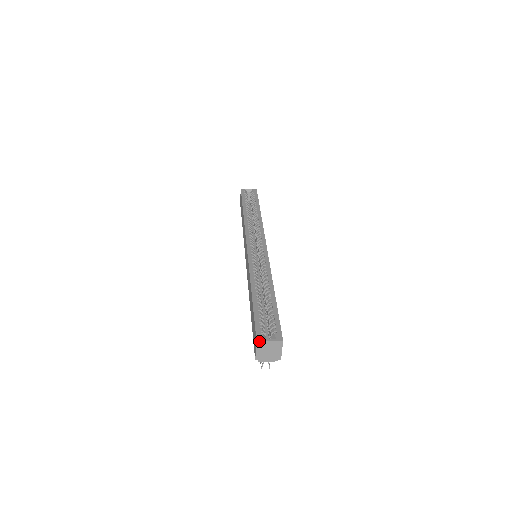
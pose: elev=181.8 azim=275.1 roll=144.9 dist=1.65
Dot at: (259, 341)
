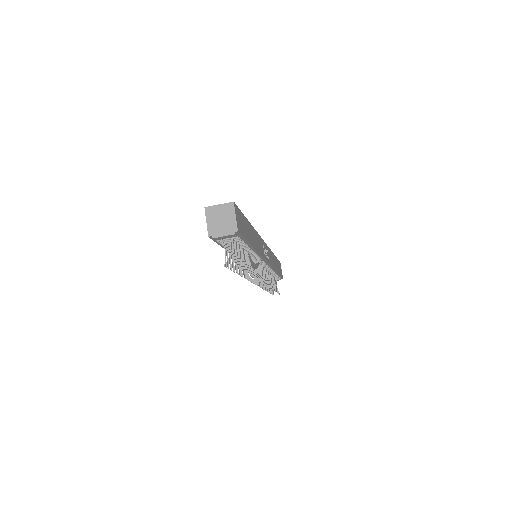
Dot at: (207, 207)
